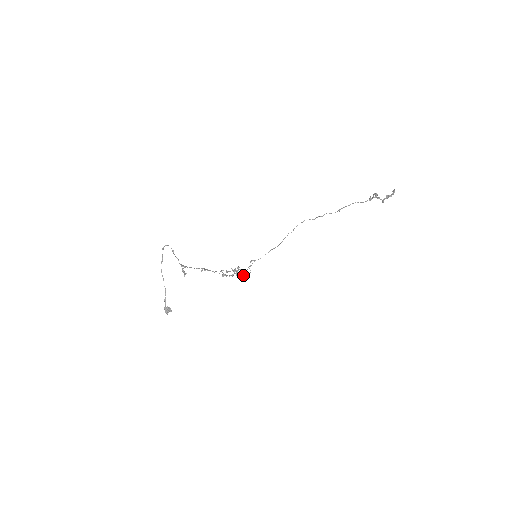
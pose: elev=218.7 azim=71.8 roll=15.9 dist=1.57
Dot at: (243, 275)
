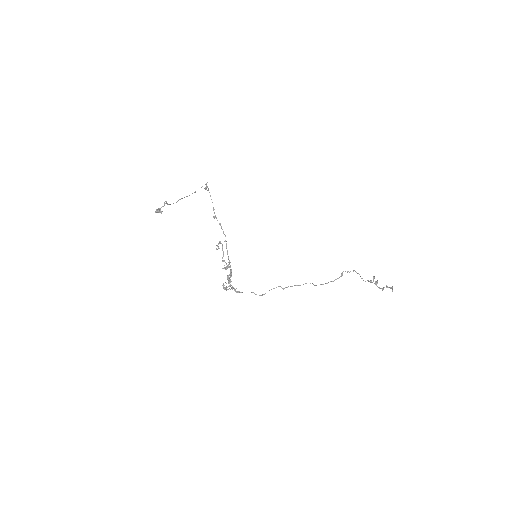
Dot at: (229, 281)
